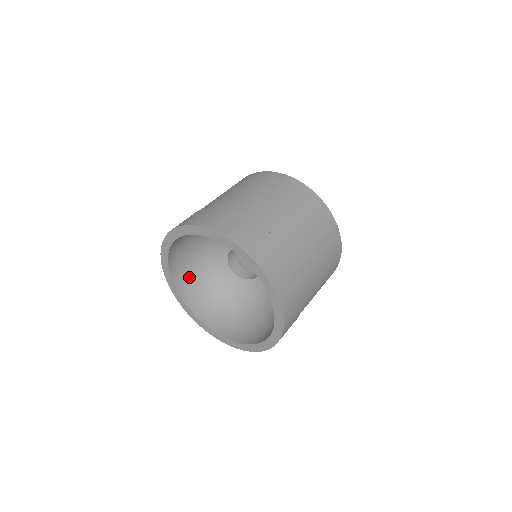
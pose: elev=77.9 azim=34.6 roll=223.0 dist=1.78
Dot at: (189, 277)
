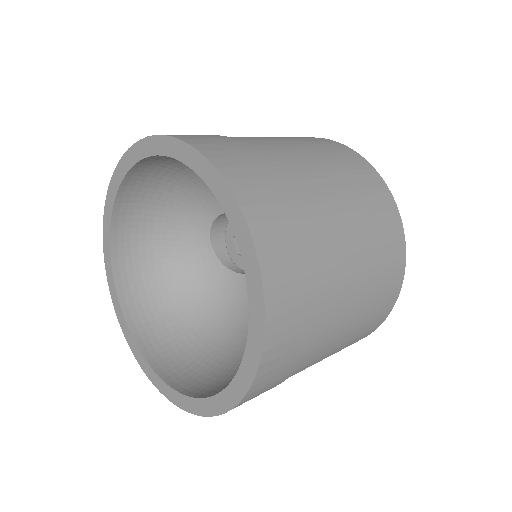
Dot at: (157, 179)
